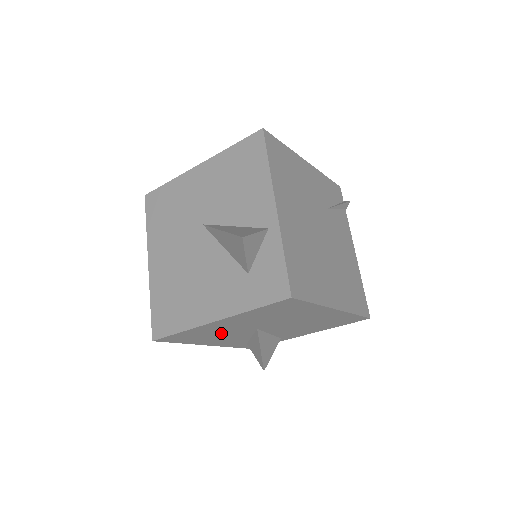
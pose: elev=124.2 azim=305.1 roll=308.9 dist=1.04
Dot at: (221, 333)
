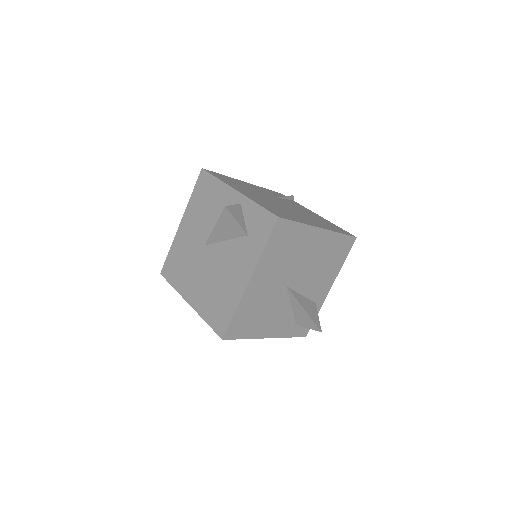
Dot at: (265, 305)
